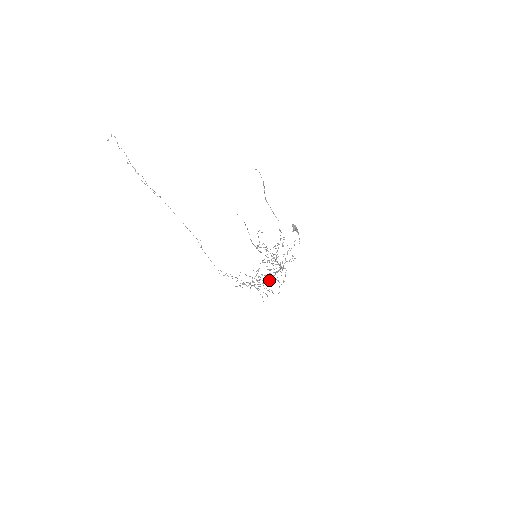
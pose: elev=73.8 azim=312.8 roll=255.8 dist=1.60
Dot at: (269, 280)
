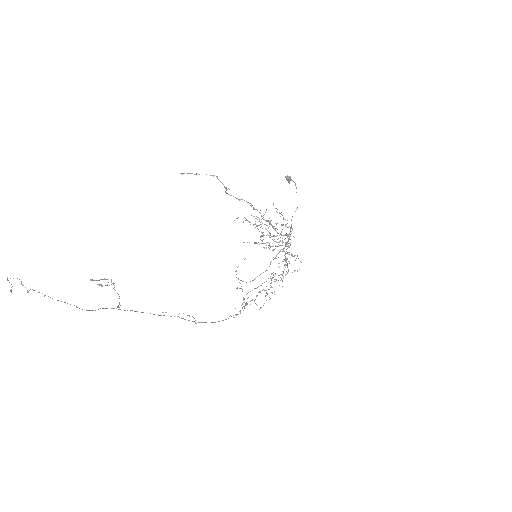
Dot at: occluded
